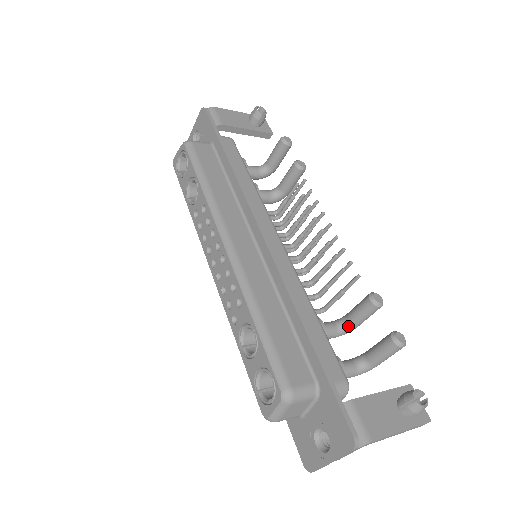
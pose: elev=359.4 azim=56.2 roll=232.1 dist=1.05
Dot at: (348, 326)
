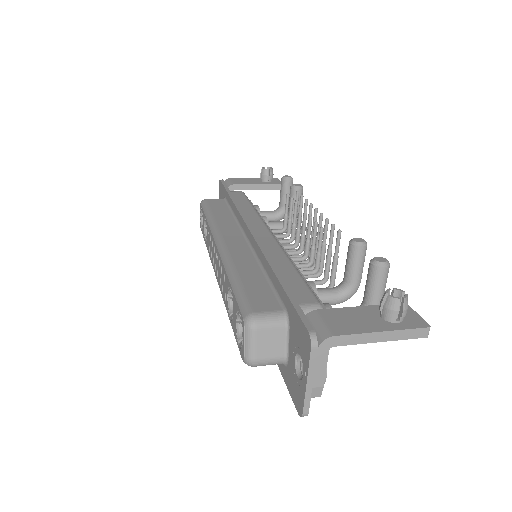
Dot at: (347, 285)
